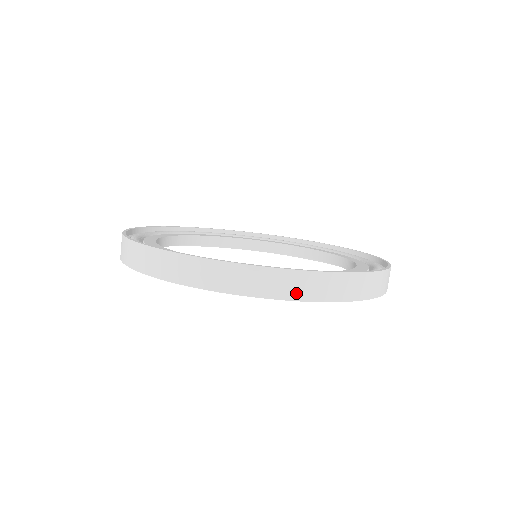
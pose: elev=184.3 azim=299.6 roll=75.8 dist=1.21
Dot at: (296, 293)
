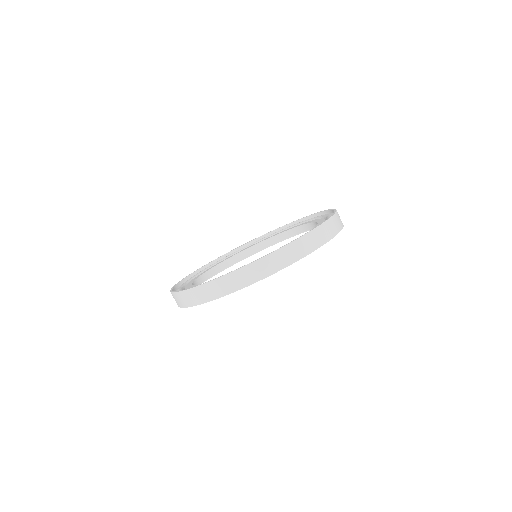
Dot at: (341, 223)
